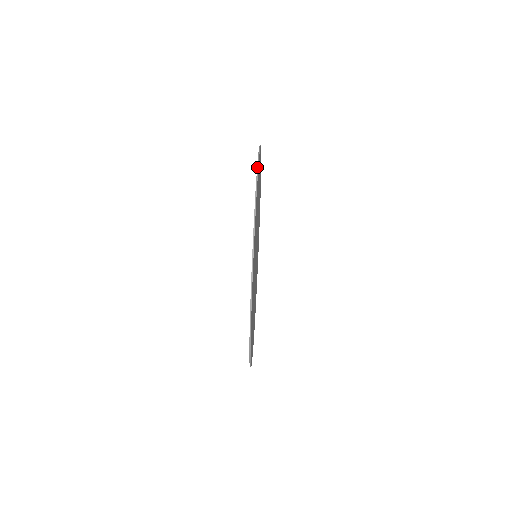
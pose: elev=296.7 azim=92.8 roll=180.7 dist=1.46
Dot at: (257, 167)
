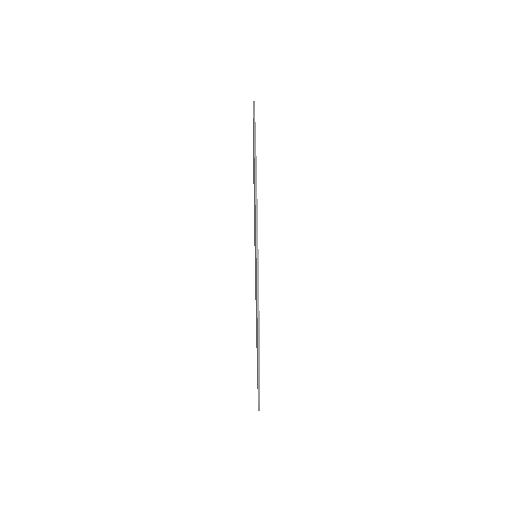
Dot at: (255, 190)
